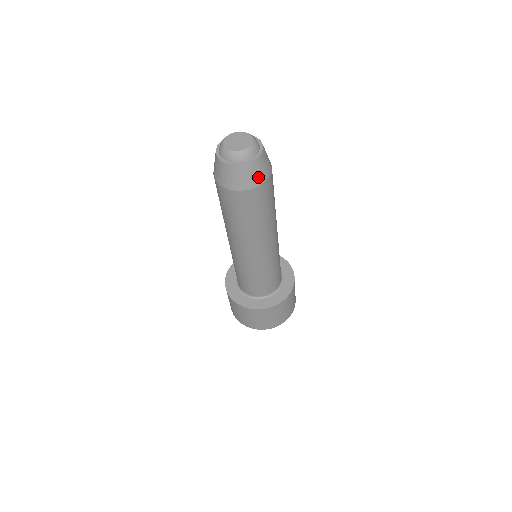
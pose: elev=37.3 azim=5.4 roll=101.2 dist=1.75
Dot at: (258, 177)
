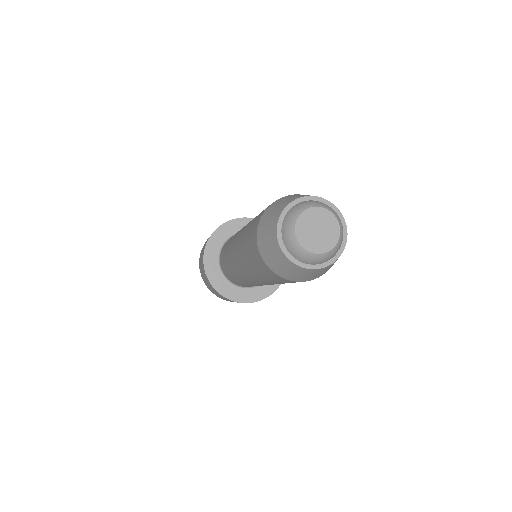
Dot at: occluded
